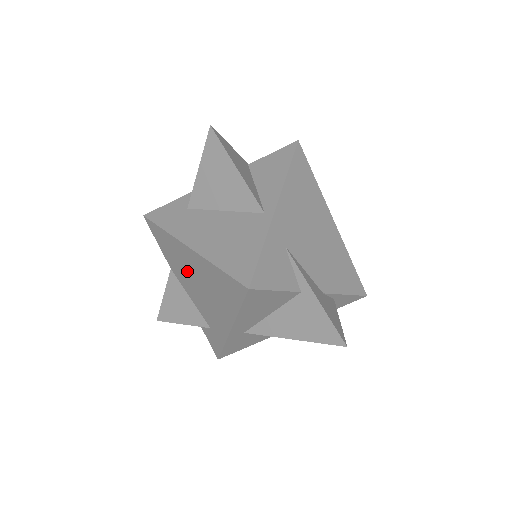
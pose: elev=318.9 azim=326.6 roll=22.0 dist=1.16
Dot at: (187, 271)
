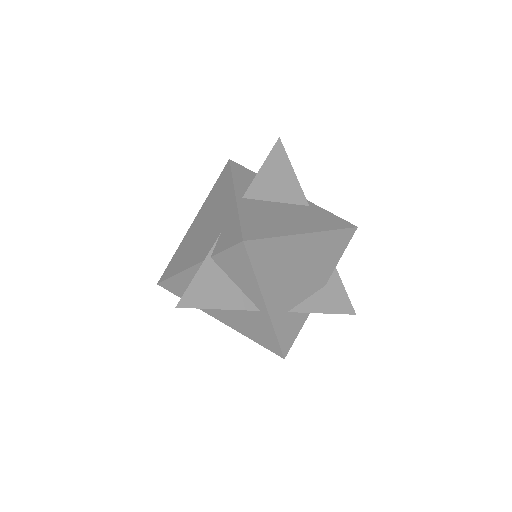
Dot at: occluded
